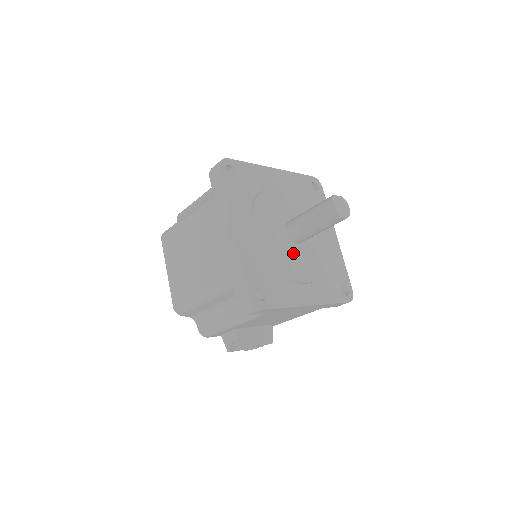
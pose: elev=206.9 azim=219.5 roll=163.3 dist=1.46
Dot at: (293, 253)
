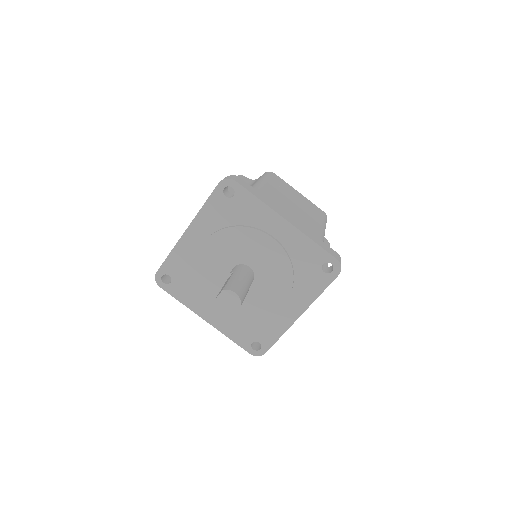
Dot at: (255, 294)
